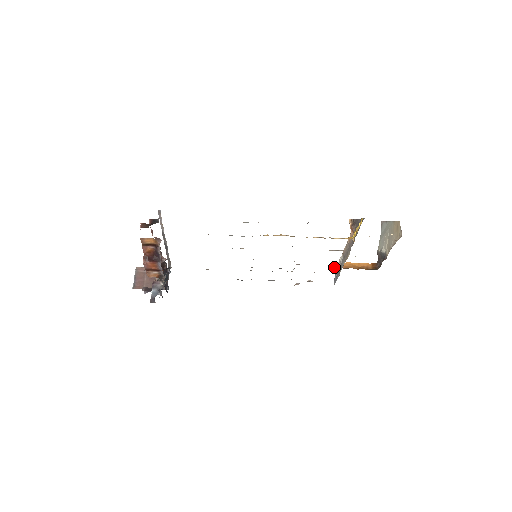
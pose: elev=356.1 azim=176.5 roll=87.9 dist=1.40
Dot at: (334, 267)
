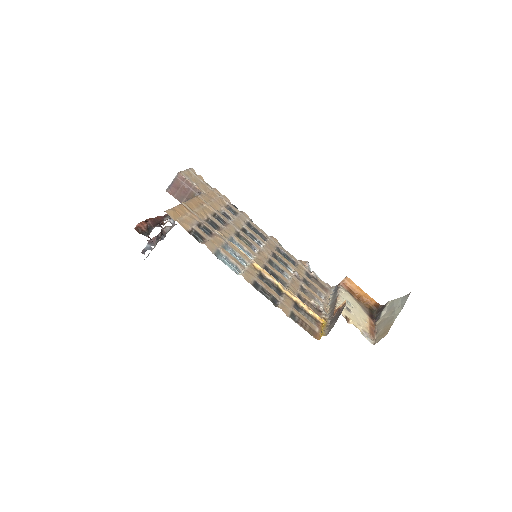
Dot at: (342, 281)
